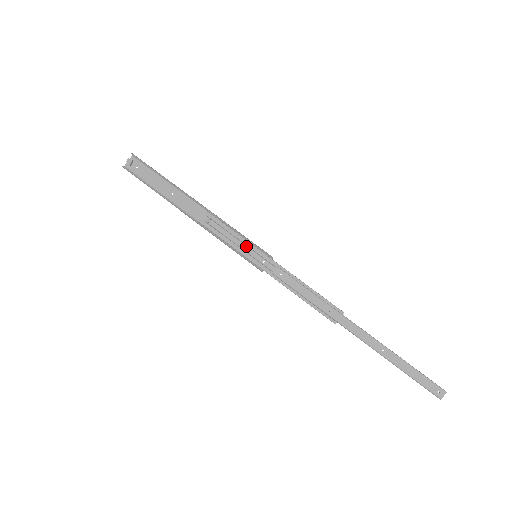
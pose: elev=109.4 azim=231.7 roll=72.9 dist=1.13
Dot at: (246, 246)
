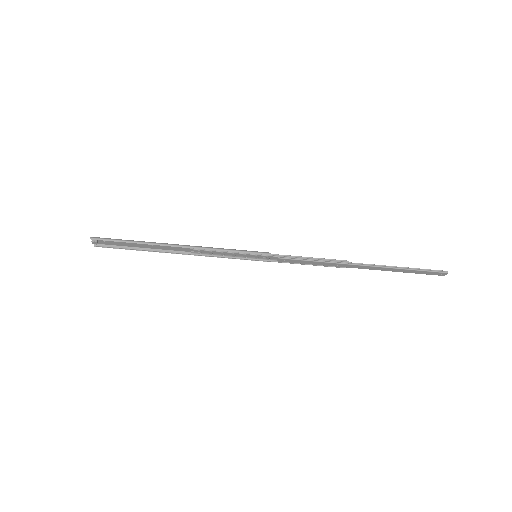
Dot at: (243, 255)
